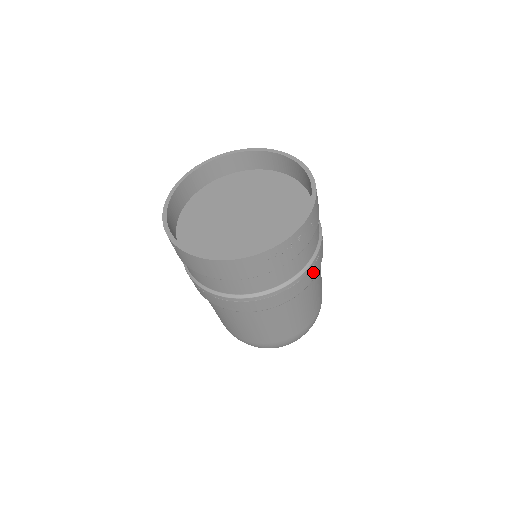
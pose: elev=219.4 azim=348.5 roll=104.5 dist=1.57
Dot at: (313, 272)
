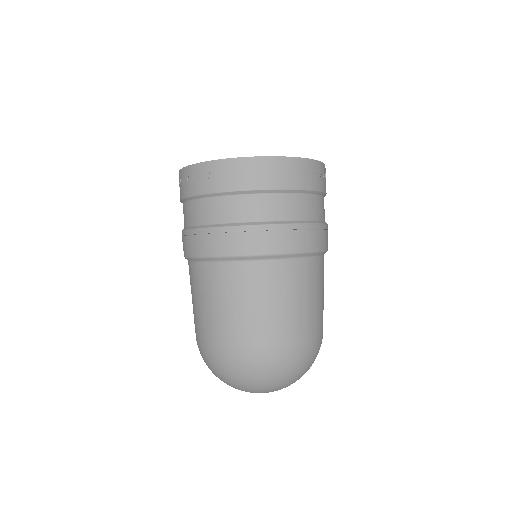
Dot at: occluded
